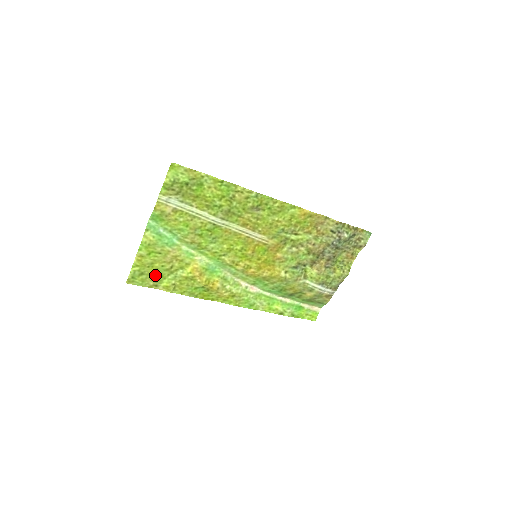
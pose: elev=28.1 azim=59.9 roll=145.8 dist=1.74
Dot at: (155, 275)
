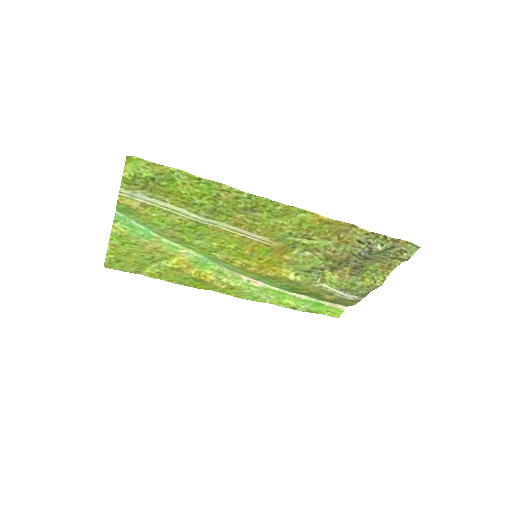
Dot at: (135, 263)
